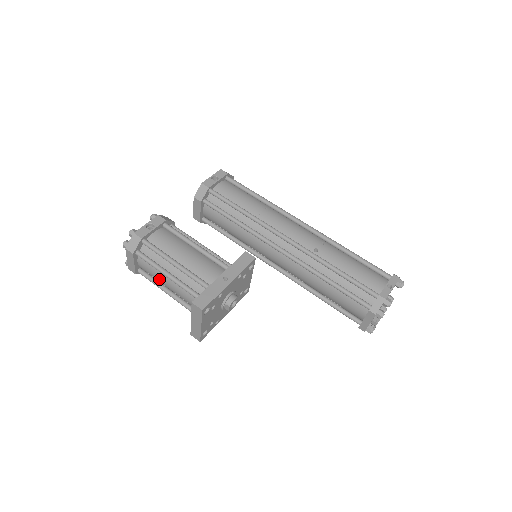
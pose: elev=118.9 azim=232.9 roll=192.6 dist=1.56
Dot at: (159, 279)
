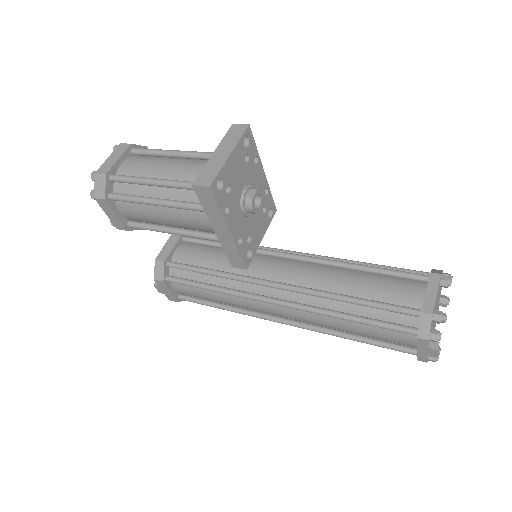
Dot at: (152, 167)
